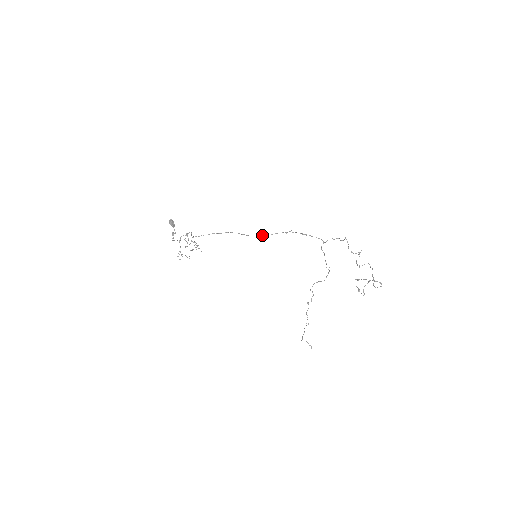
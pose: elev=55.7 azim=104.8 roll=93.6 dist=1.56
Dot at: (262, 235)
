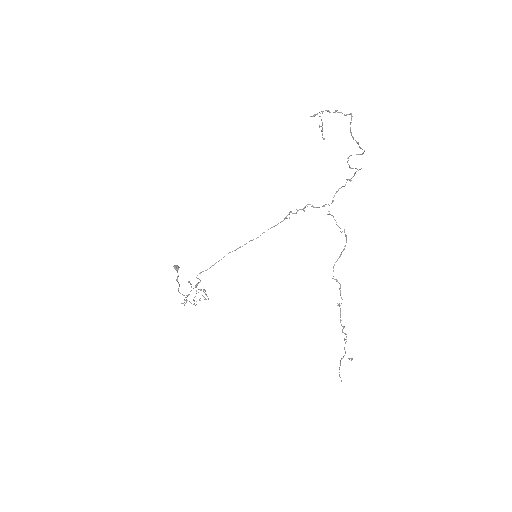
Dot at: occluded
